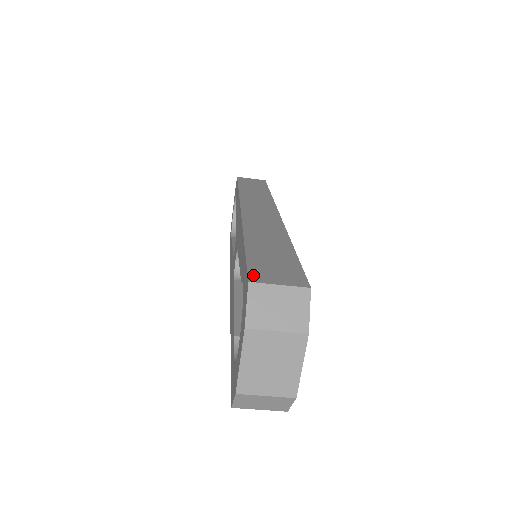
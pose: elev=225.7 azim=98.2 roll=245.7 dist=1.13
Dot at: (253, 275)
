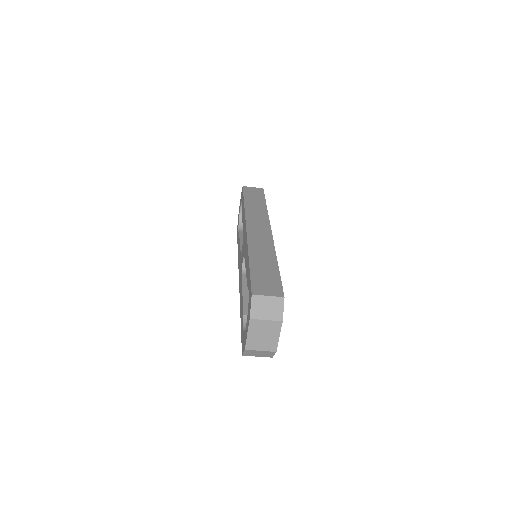
Dot at: (254, 289)
